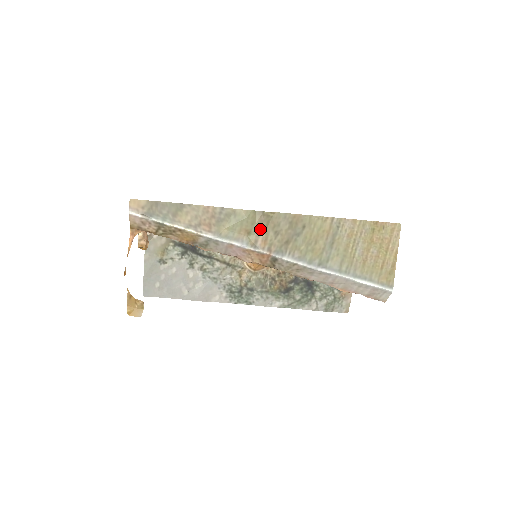
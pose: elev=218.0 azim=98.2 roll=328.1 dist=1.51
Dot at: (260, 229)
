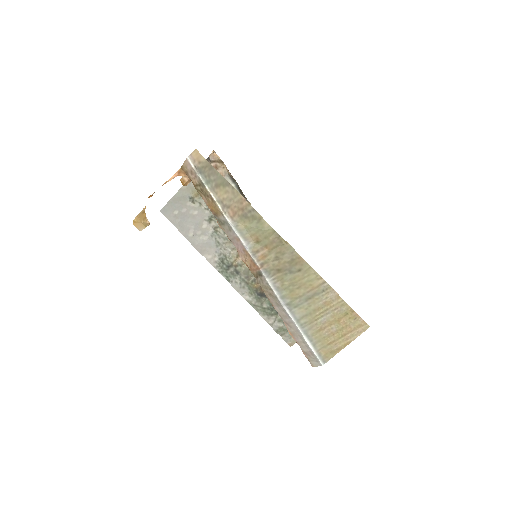
Dot at: (268, 246)
